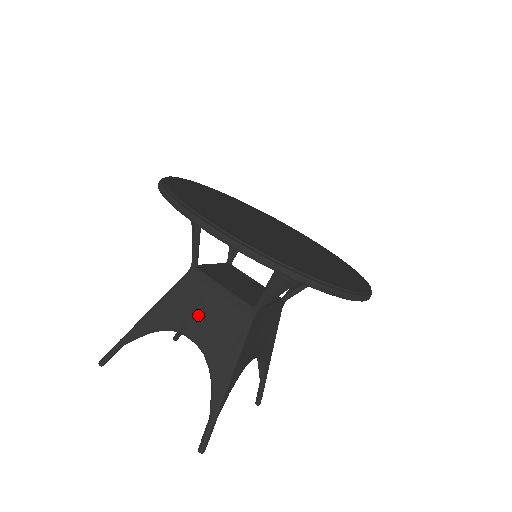
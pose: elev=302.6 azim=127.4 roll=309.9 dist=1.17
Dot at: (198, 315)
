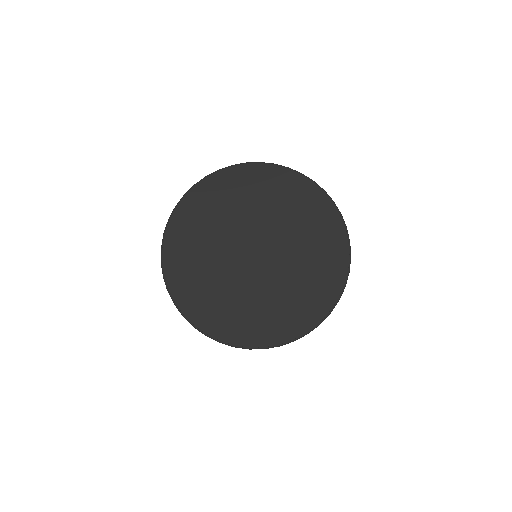
Dot at: occluded
